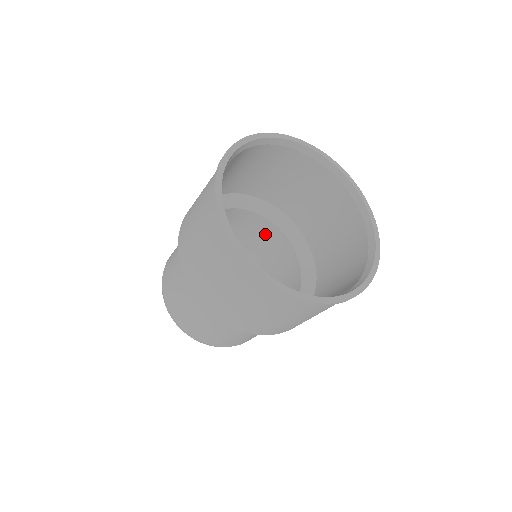
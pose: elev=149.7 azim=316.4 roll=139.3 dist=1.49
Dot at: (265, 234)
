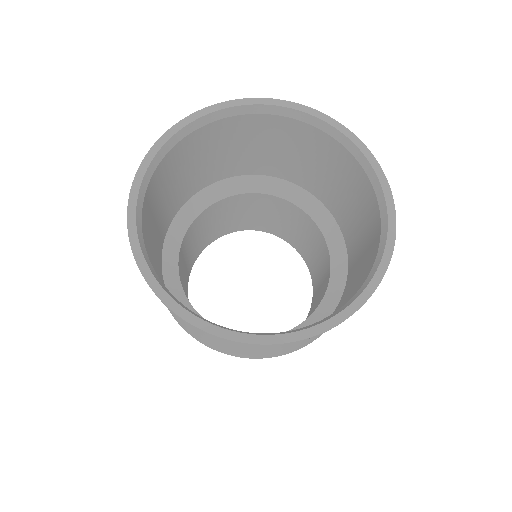
Dot at: (315, 239)
